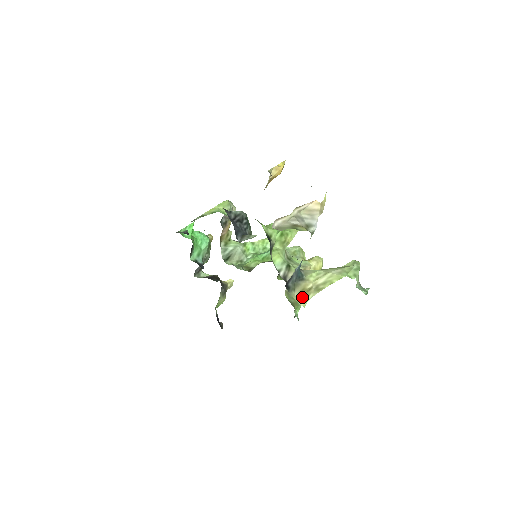
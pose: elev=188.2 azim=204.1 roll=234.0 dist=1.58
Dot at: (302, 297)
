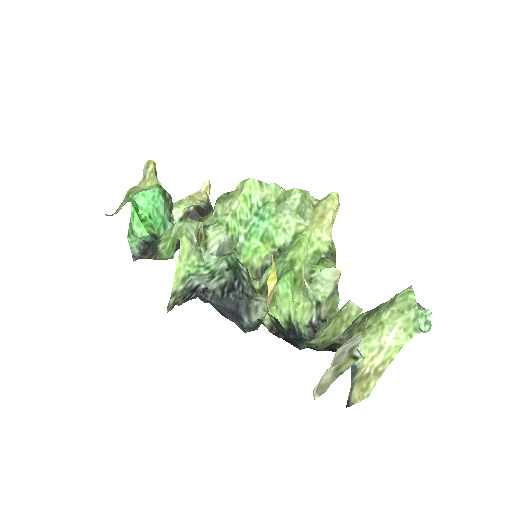
Dot at: (362, 386)
